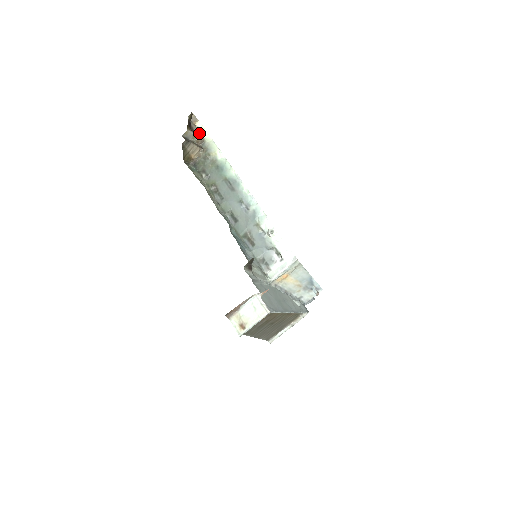
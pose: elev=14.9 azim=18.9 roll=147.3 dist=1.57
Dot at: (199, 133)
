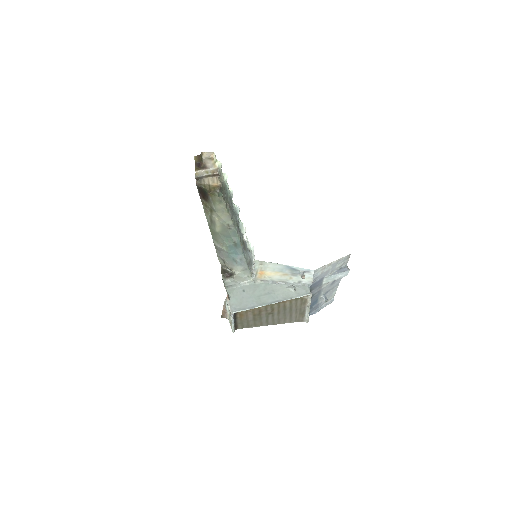
Dot at: (212, 165)
